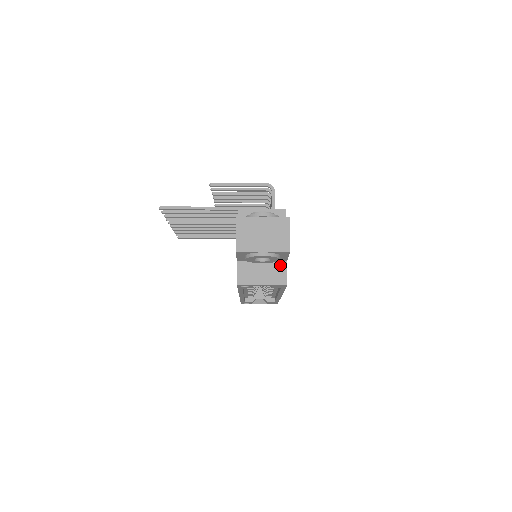
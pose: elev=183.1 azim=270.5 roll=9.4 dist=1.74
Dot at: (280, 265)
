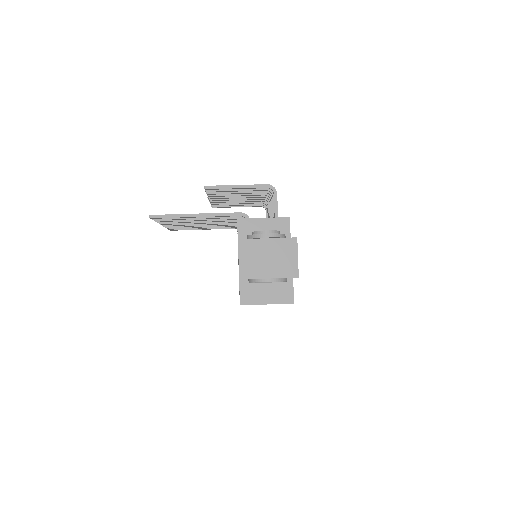
Dot at: (286, 282)
